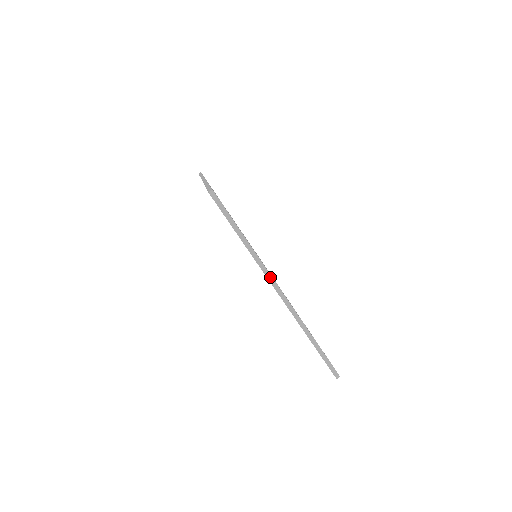
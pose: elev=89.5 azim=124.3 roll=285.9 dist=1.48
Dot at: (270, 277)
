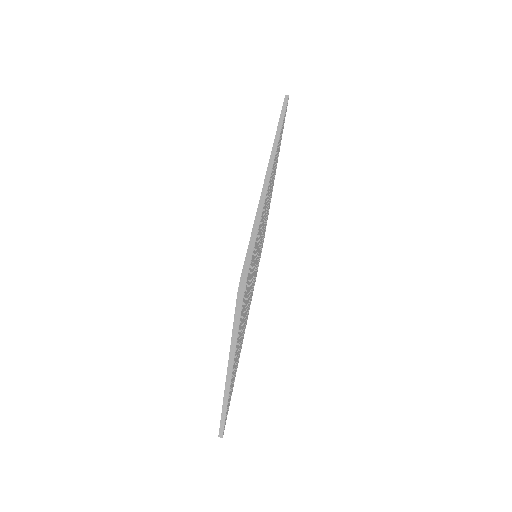
Dot at: (231, 368)
